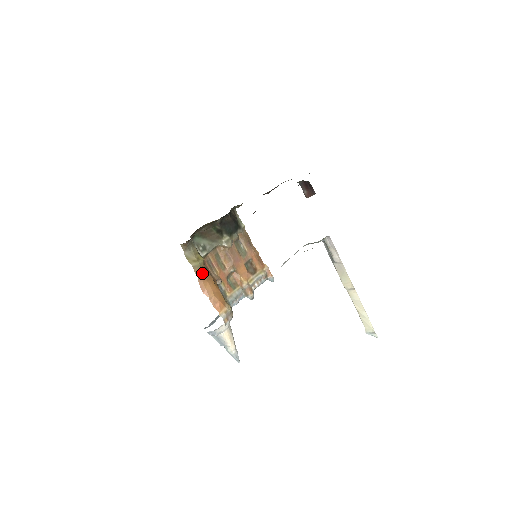
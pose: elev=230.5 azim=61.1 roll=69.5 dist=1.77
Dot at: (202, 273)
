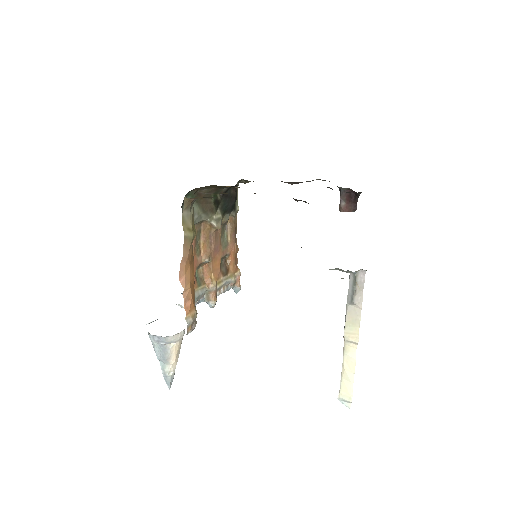
Dot at: (190, 250)
